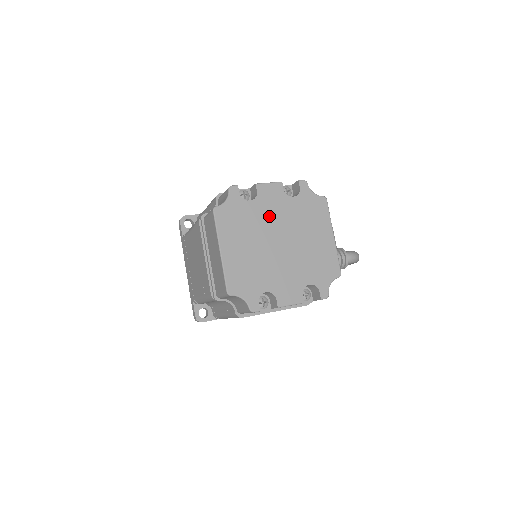
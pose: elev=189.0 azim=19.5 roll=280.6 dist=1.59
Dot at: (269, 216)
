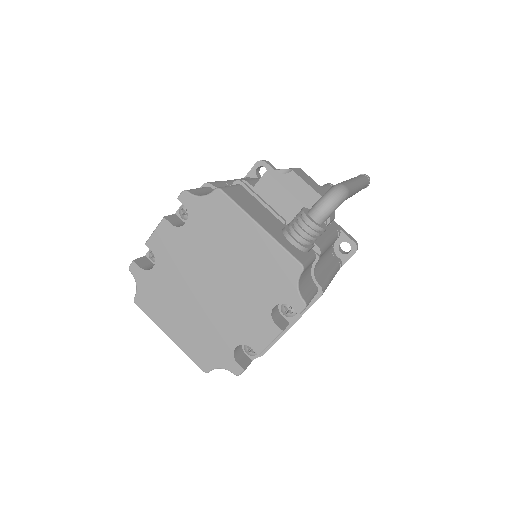
Dot at: (180, 266)
